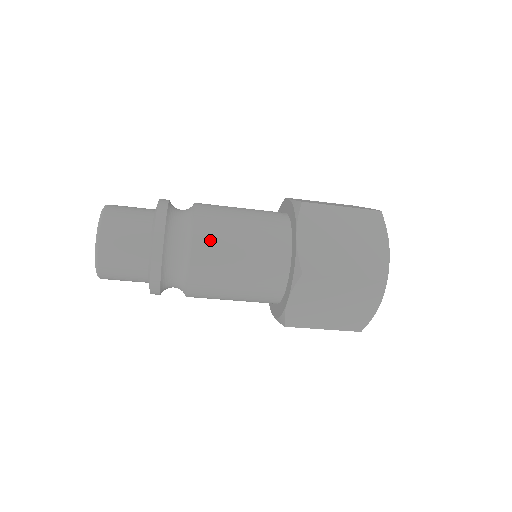
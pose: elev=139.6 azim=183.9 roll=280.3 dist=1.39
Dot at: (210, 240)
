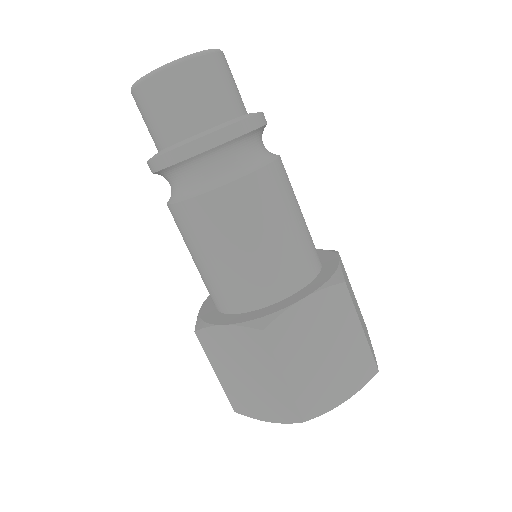
Dot at: (287, 177)
